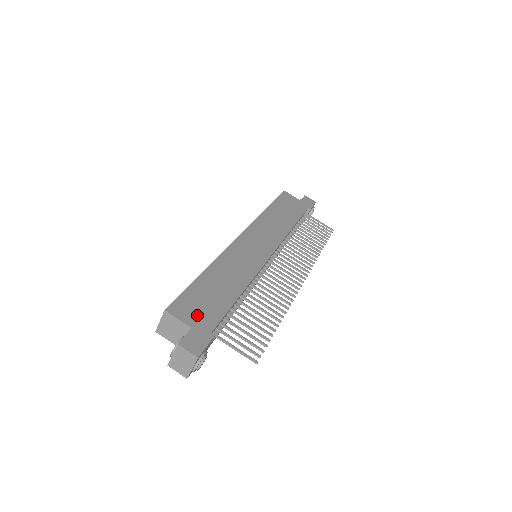
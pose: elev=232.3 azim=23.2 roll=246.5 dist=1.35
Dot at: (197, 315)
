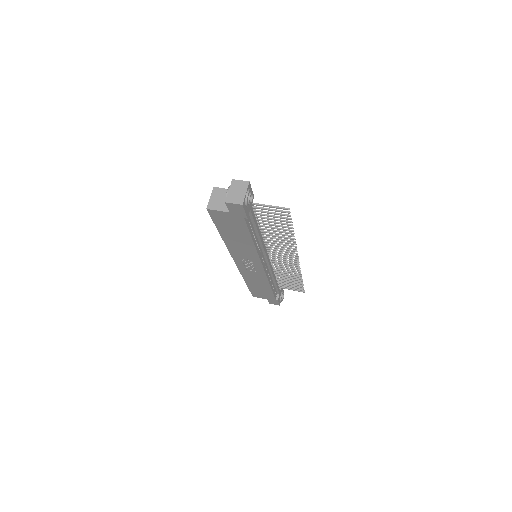
Dot at: occluded
